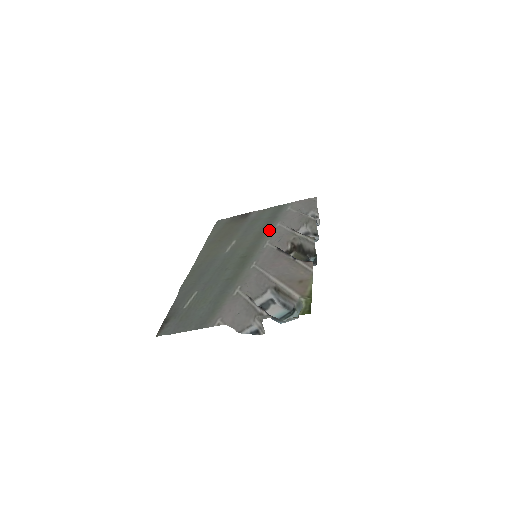
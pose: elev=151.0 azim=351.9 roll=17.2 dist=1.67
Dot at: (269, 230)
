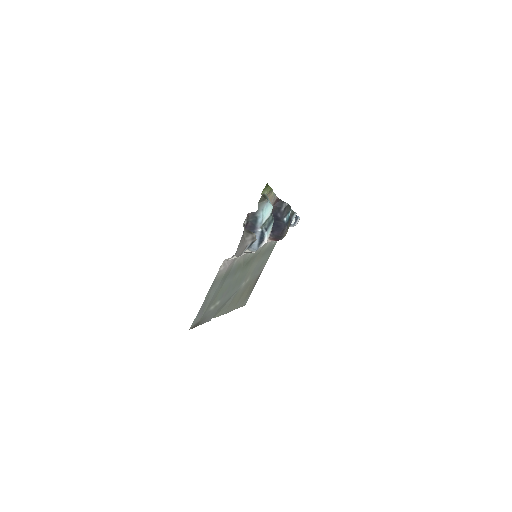
Dot at: (263, 248)
